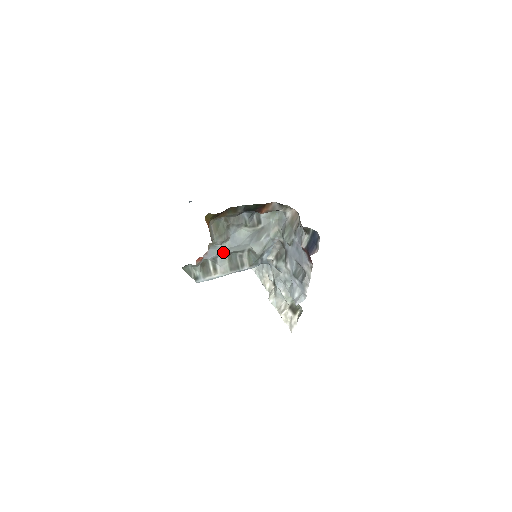
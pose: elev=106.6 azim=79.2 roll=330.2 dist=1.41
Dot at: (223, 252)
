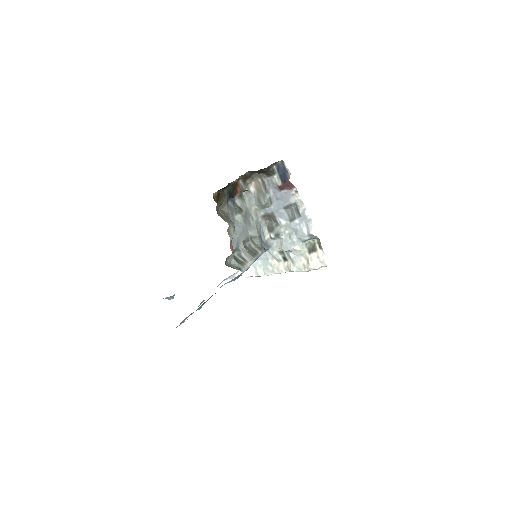
Dot at: (239, 241)
